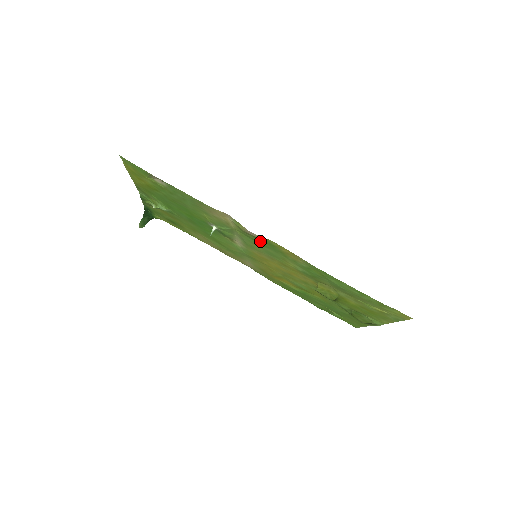
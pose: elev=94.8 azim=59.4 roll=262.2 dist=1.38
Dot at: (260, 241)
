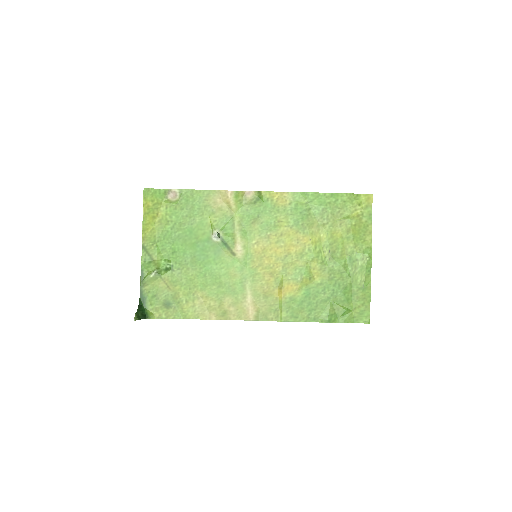
Dot at: (256, 207)
